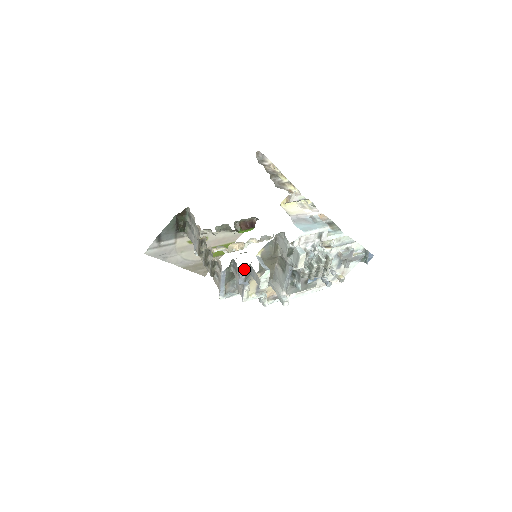
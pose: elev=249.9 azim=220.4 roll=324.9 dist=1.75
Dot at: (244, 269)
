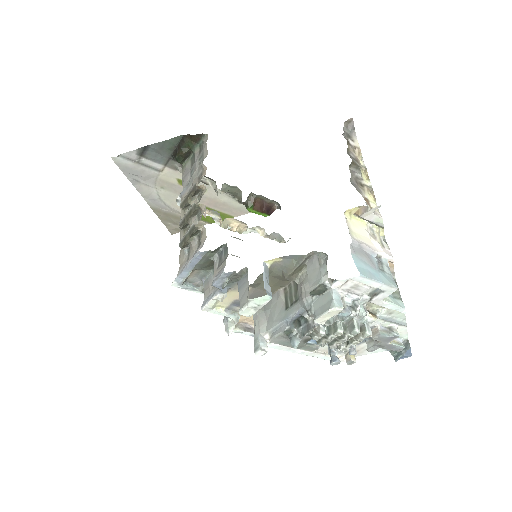
Dot at: occluded
